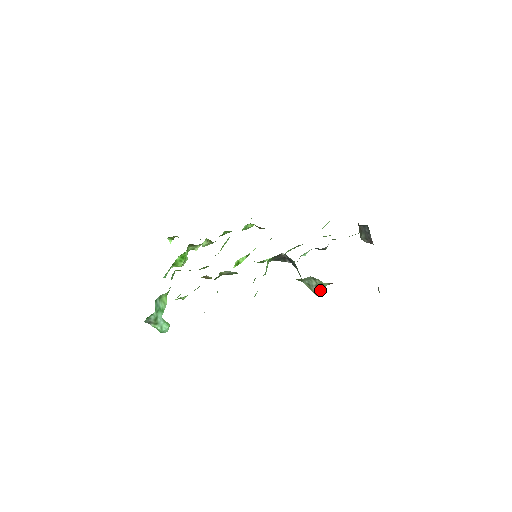
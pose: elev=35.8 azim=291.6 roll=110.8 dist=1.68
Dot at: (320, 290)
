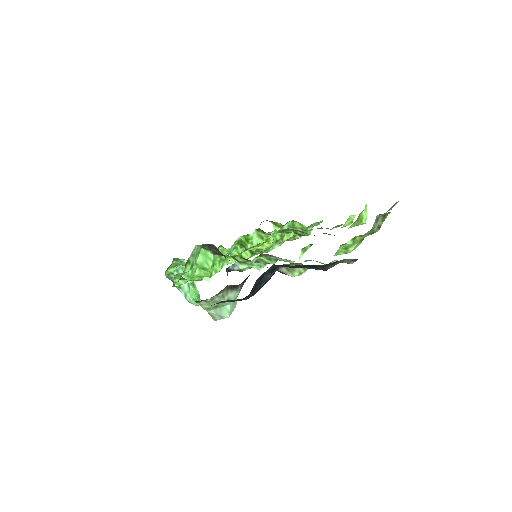
Dot at: (208, 311)
